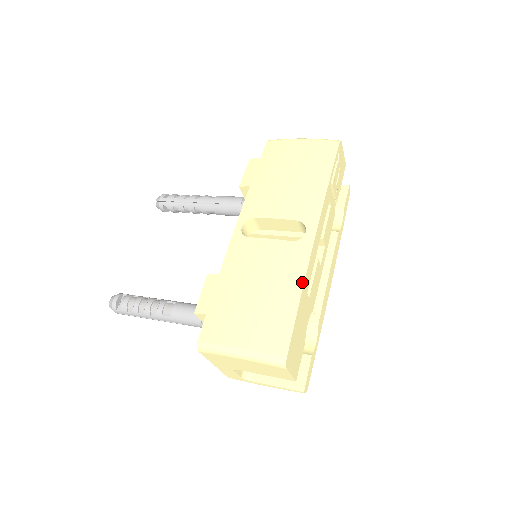
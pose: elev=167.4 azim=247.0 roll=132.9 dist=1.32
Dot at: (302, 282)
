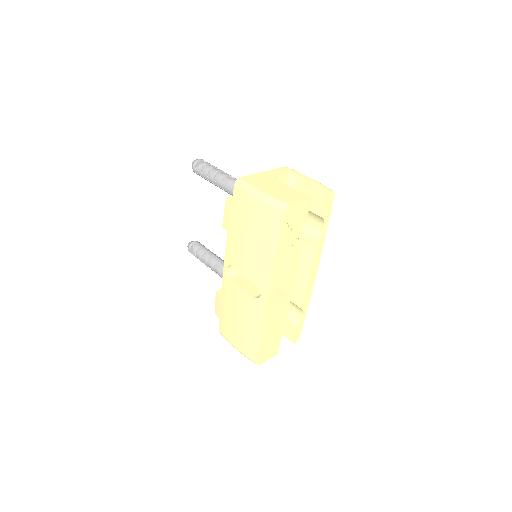
Dot at: (261, 328)
